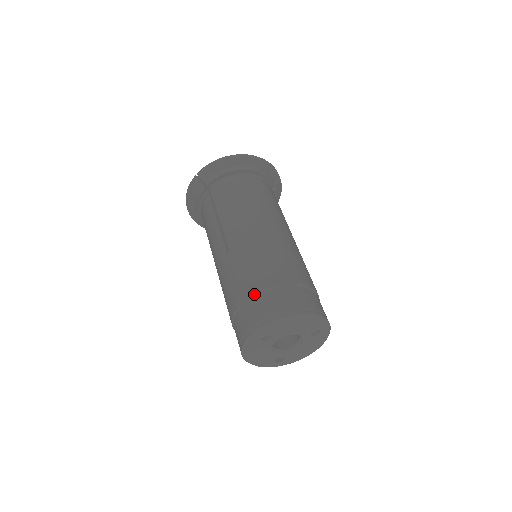
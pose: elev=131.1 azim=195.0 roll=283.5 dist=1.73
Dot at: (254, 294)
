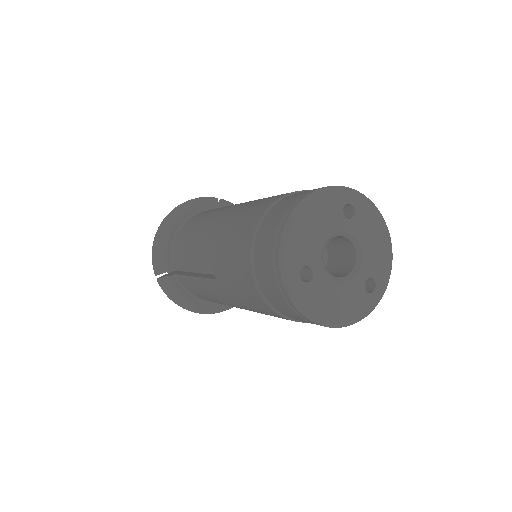
Dot at: occluded
